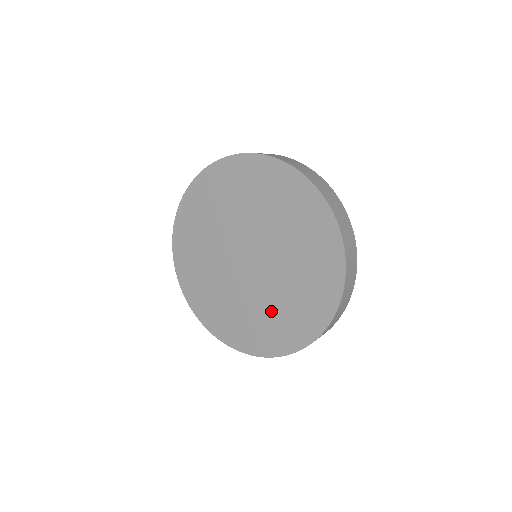
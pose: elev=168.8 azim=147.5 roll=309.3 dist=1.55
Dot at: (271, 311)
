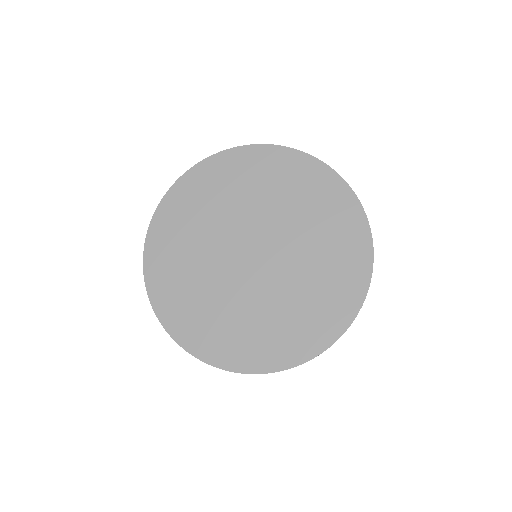
Dot at: (309, 286)
